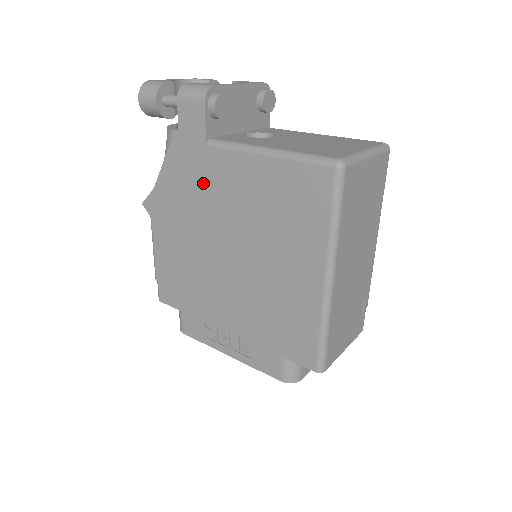
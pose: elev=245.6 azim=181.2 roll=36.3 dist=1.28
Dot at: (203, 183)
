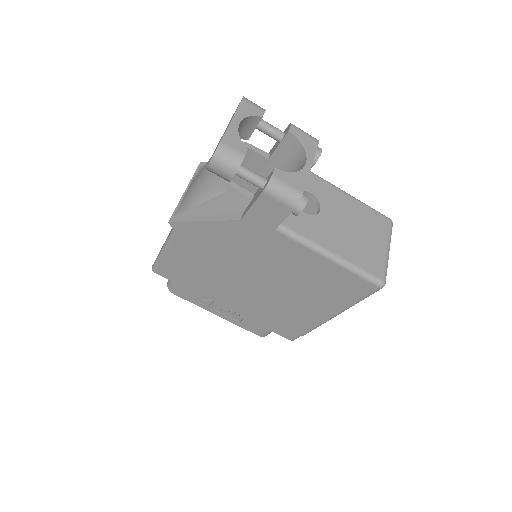
Dot at: (256, 244)
